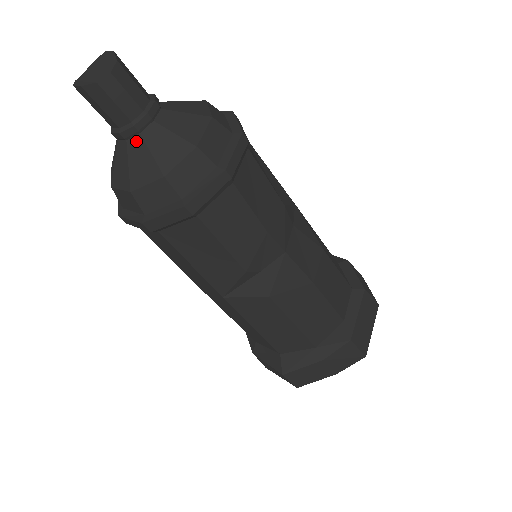
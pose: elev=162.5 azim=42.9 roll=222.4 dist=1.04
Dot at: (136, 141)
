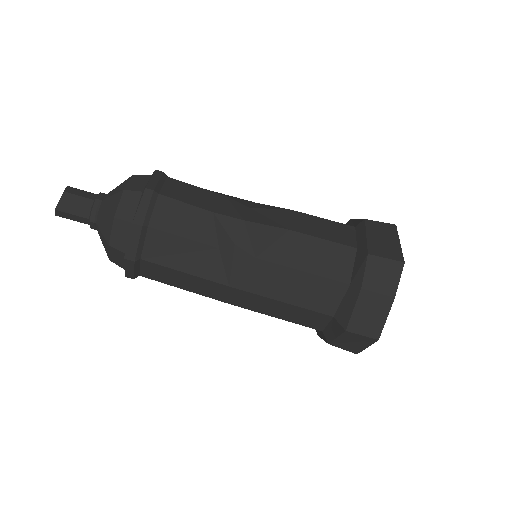
Dot at: (99, 218)
